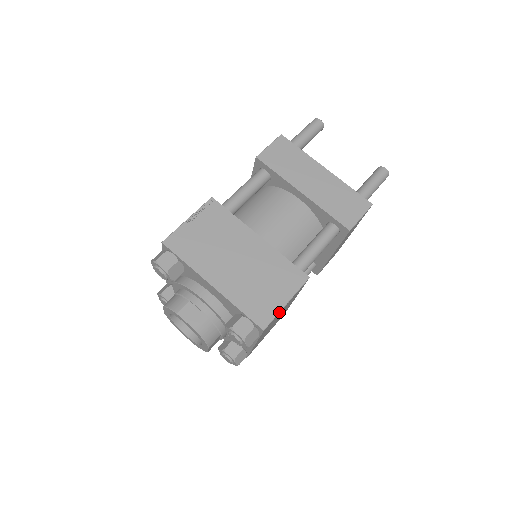
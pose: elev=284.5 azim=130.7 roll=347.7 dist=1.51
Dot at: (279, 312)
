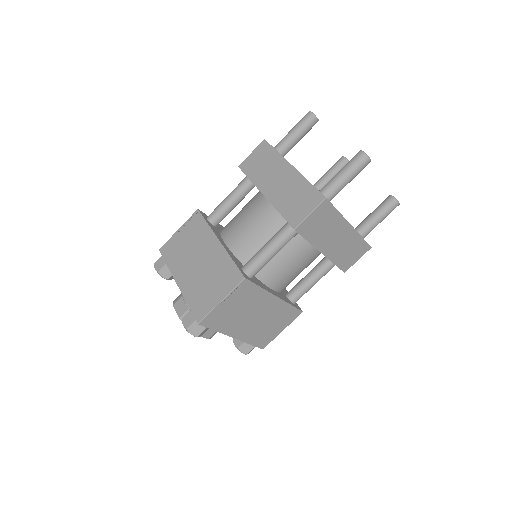
Dot at: (213, 309)
